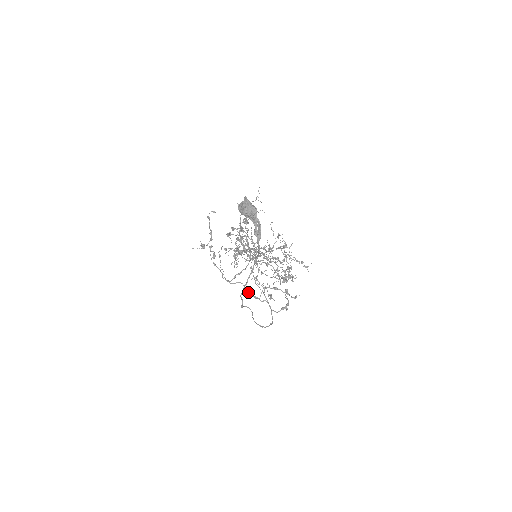
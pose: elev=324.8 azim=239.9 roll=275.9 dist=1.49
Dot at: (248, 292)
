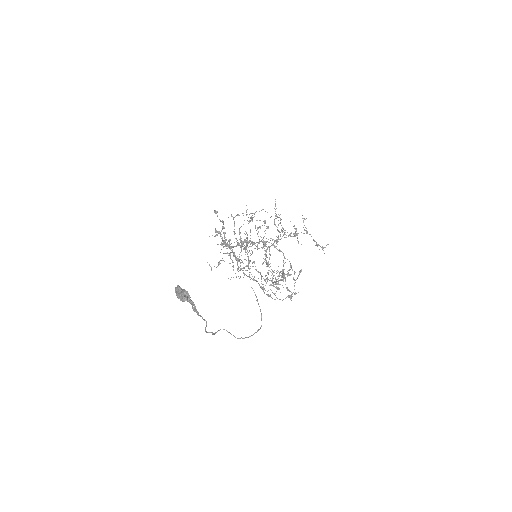
Dot at: (256, 280)
